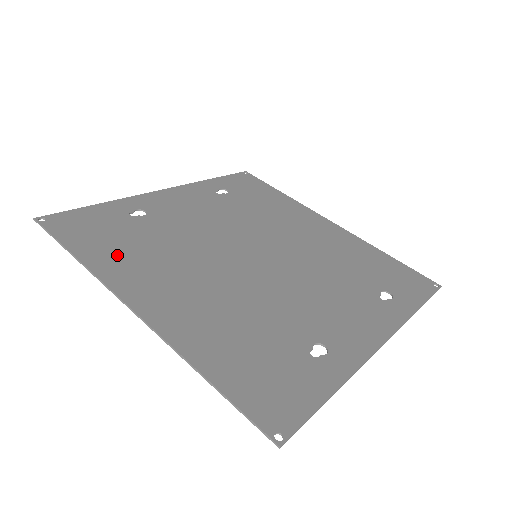
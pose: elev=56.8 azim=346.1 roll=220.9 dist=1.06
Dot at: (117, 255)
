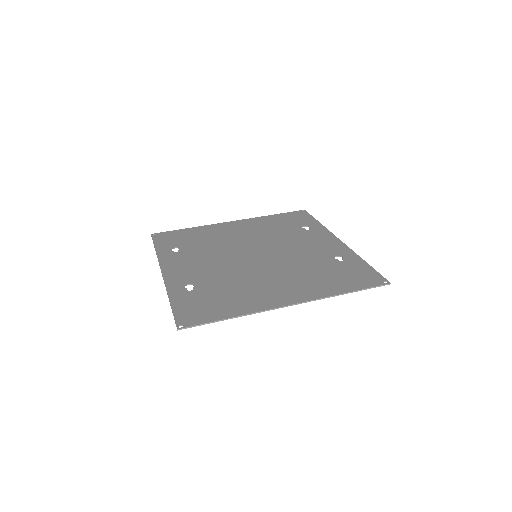
Dot at: (237, 302)
